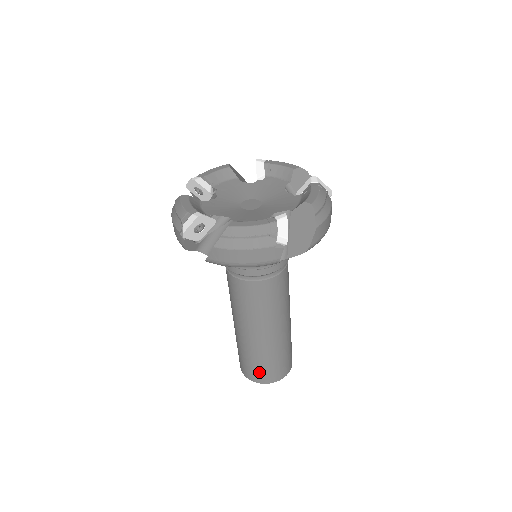
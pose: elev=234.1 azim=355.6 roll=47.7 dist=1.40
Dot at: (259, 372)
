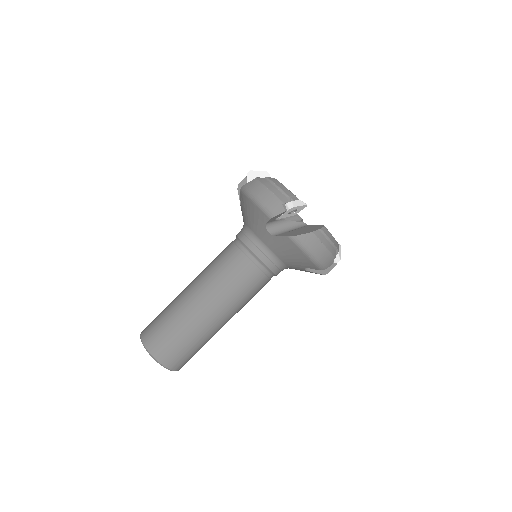
Dot at: (155, 330)
